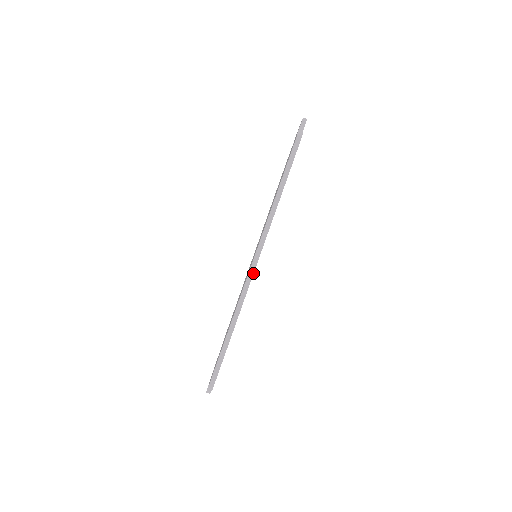
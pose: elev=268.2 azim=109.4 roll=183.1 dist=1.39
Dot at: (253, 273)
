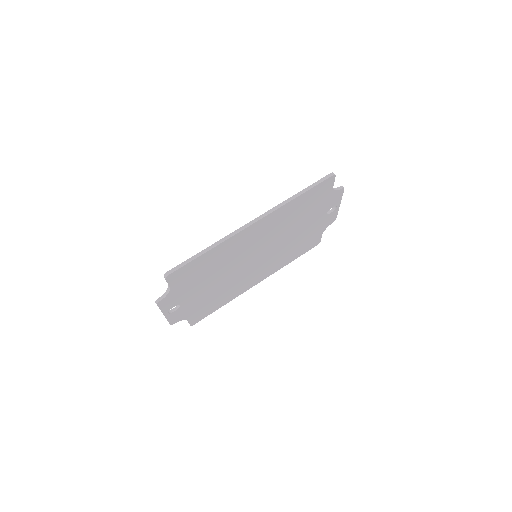
Dot at: (250, 225)
